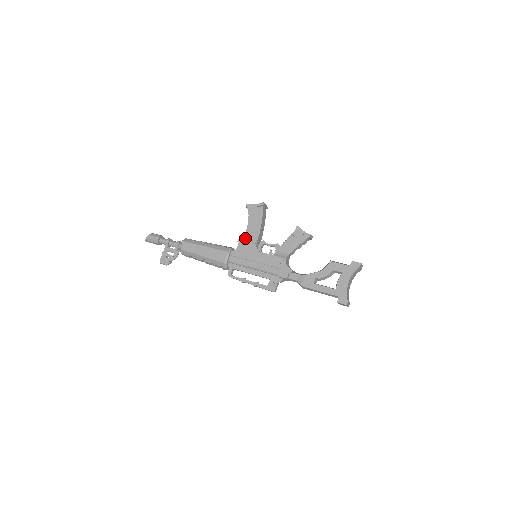
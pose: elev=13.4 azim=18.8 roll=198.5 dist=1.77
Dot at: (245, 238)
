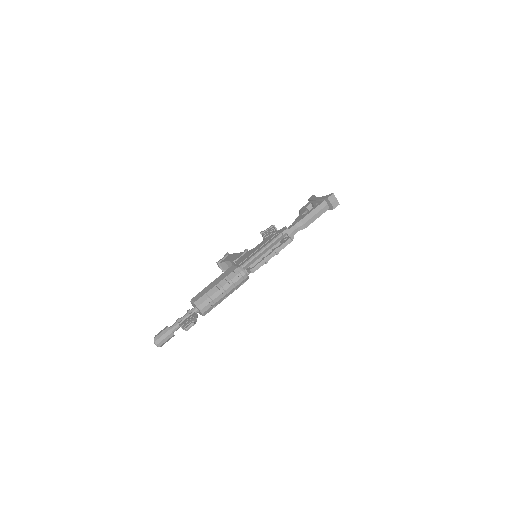
Dot at: occluded
